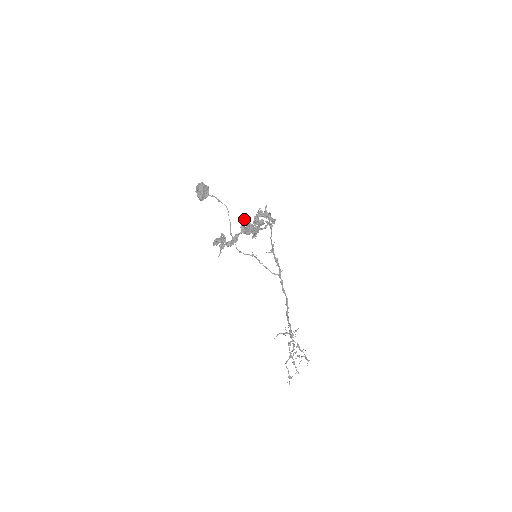
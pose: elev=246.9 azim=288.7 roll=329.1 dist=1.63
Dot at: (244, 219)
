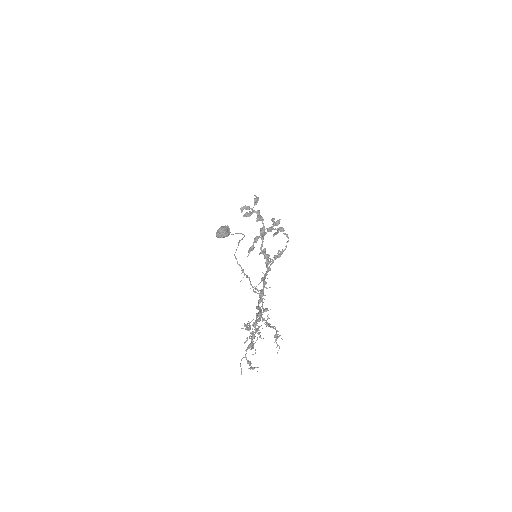
Dot at: occluded
